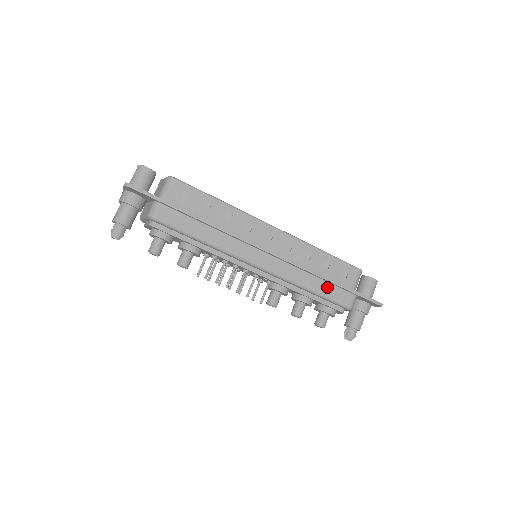
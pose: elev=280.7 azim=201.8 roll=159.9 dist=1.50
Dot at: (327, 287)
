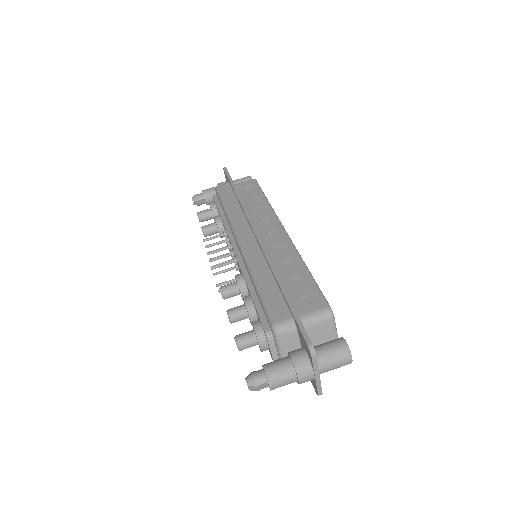
Dot at: (273, 291)
